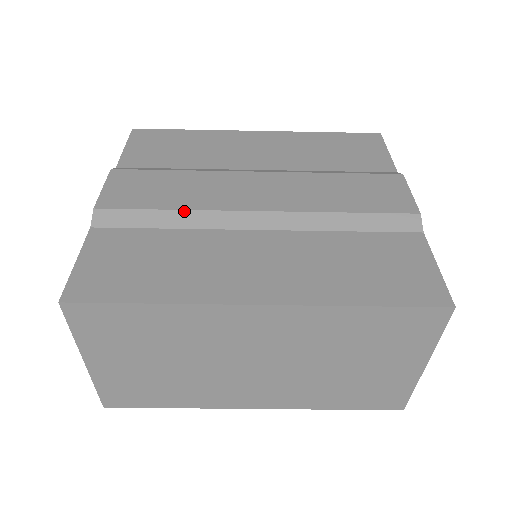
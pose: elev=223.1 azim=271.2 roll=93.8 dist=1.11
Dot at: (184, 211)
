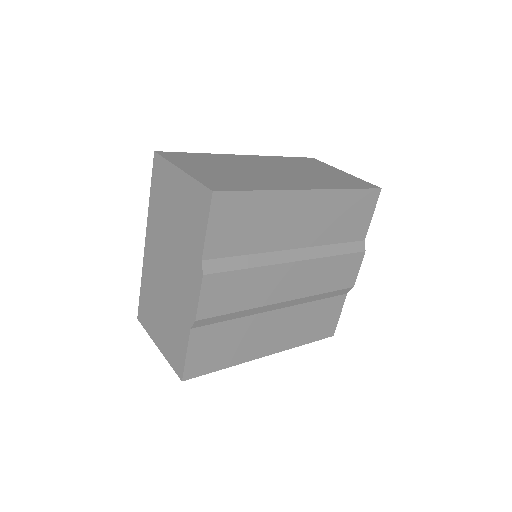
Dot at: (248, 310)
